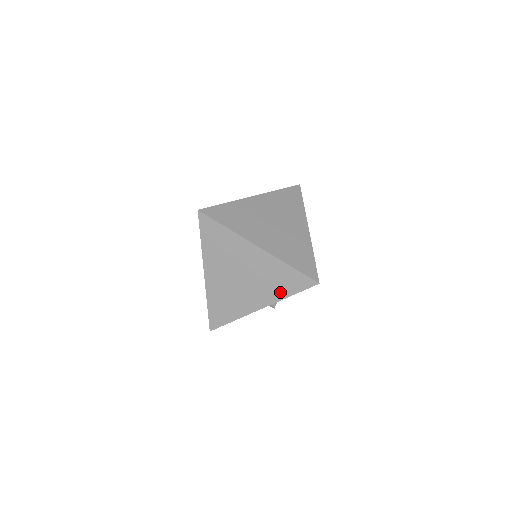
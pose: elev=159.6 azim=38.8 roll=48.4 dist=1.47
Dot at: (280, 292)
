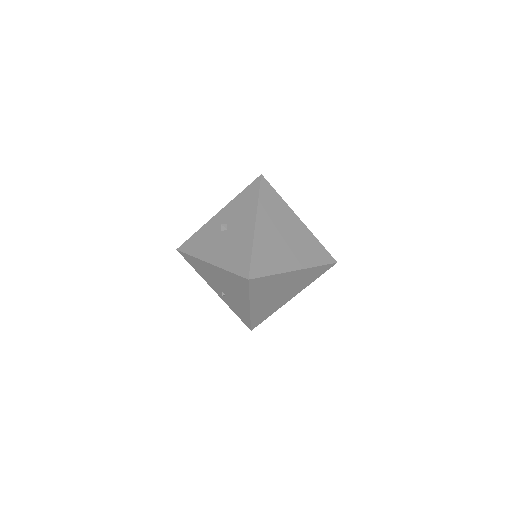
Dot at: (309, 282)
